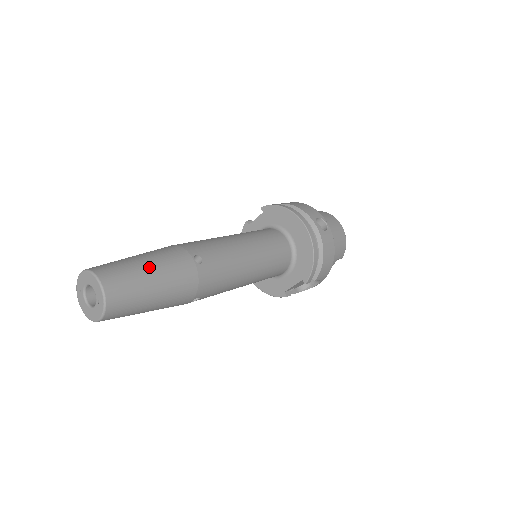
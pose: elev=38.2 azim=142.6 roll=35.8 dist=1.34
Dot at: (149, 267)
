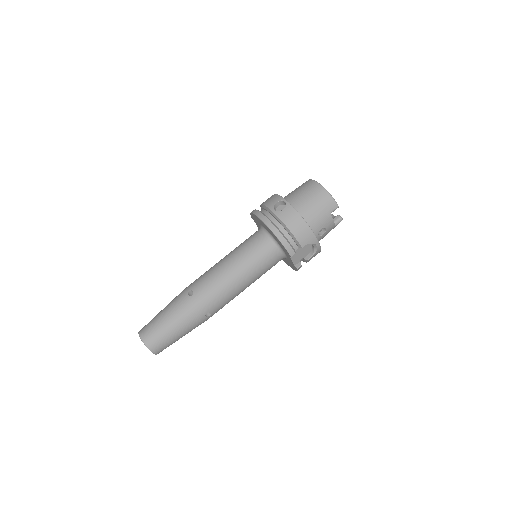
Dot at: (163, 315)
